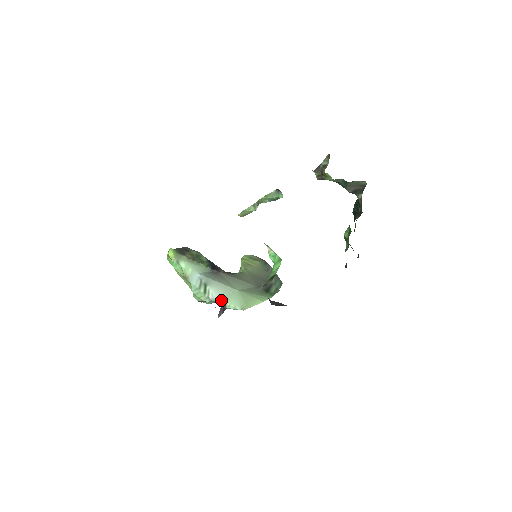
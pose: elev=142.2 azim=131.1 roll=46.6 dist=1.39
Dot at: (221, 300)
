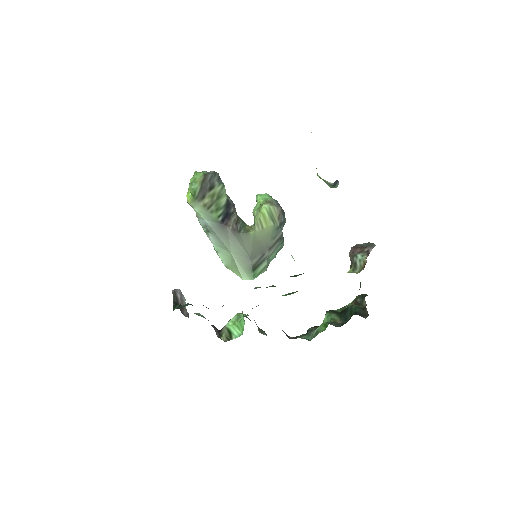
Dot at: (215, 248)
